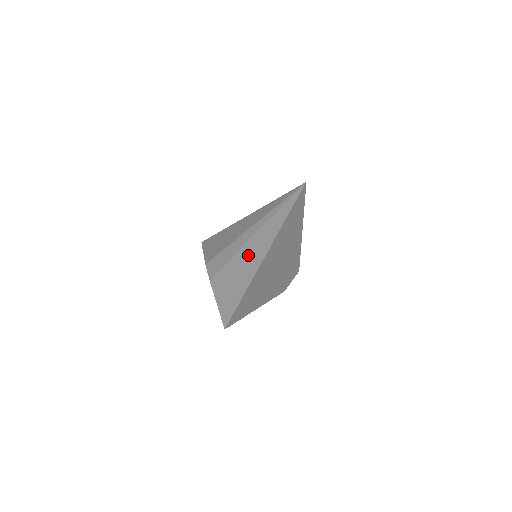
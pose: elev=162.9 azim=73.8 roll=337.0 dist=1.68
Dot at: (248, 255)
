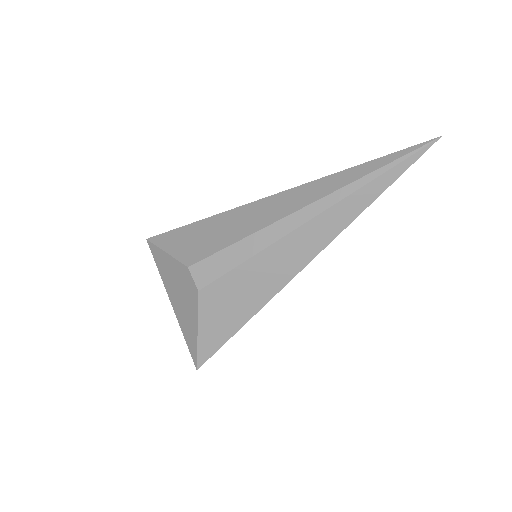
Dot at: (295, 246)
